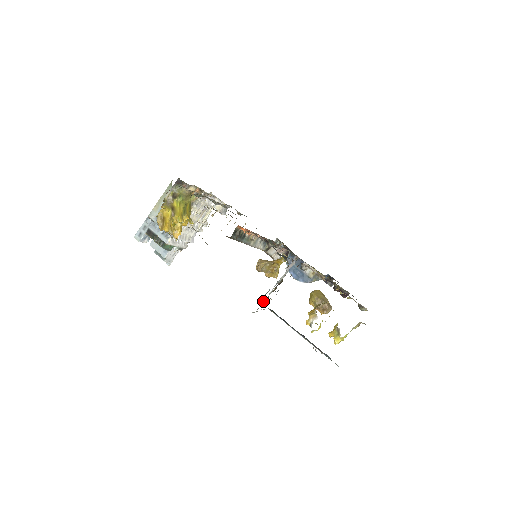
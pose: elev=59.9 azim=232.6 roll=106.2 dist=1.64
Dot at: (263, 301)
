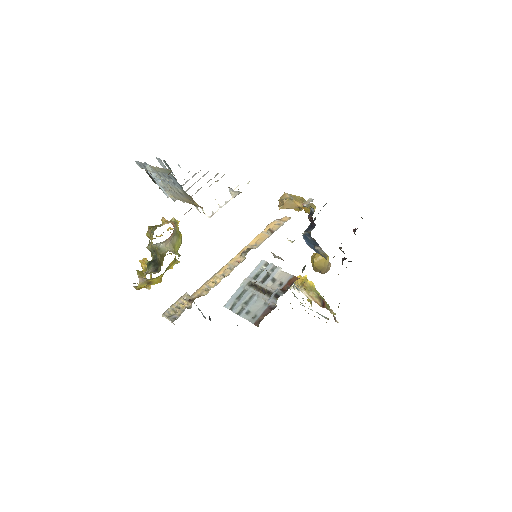
Dot at: (246, 287)
